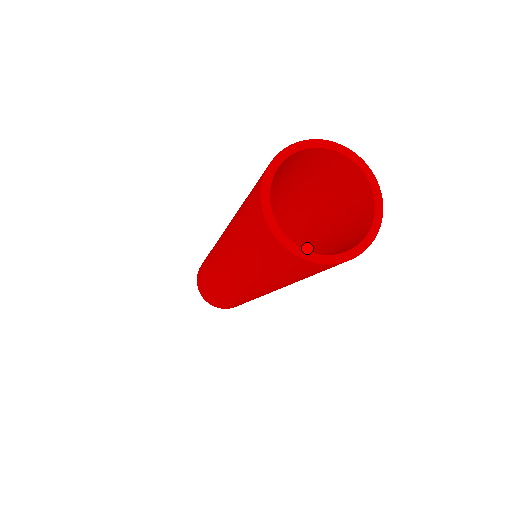
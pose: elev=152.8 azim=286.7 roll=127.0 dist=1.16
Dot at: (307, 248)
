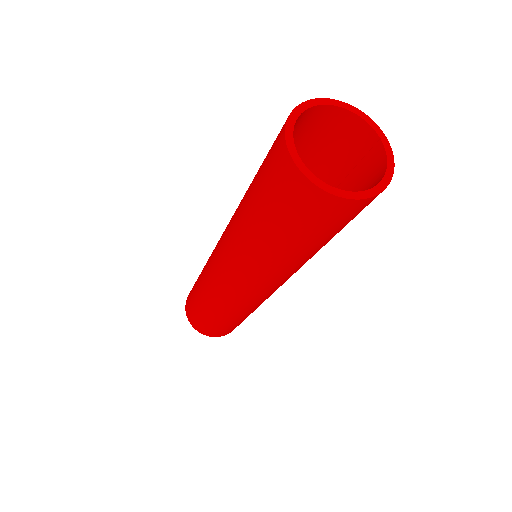
Dot at: occluded
